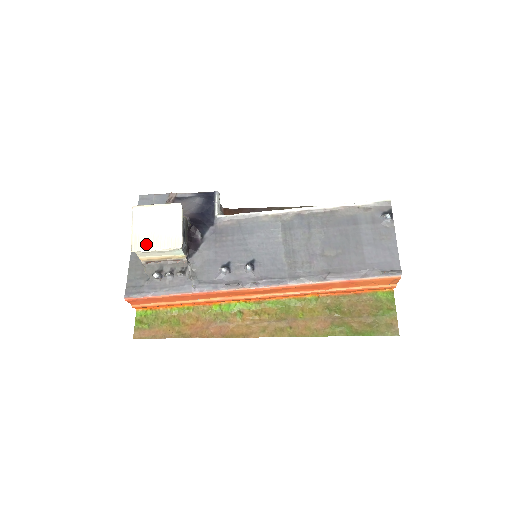
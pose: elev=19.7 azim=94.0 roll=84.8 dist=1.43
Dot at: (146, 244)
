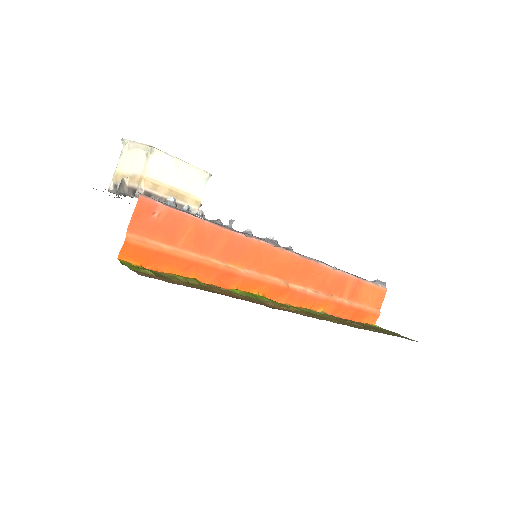
Dot at: (167, 153)
